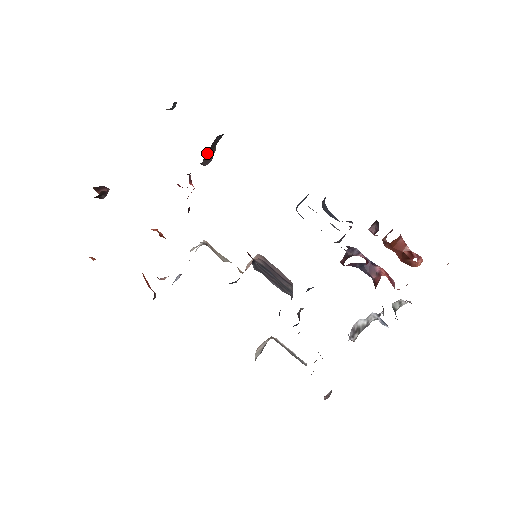
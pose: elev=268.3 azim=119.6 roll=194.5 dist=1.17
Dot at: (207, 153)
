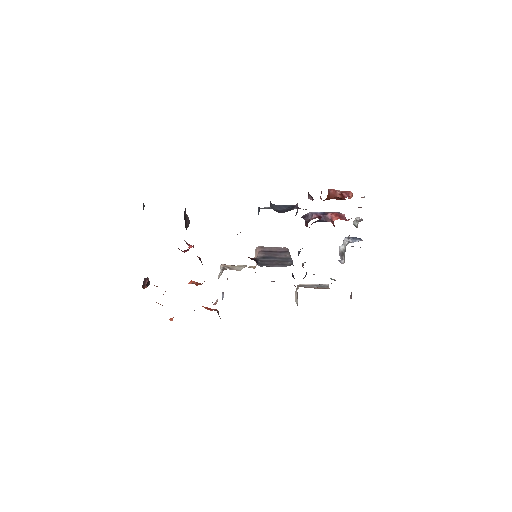
Dot at: (185, 224)
